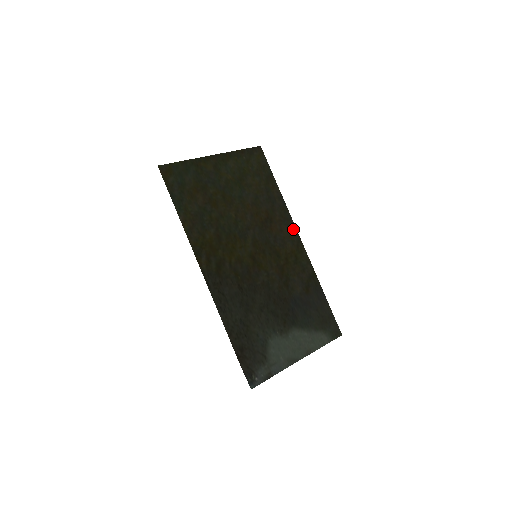
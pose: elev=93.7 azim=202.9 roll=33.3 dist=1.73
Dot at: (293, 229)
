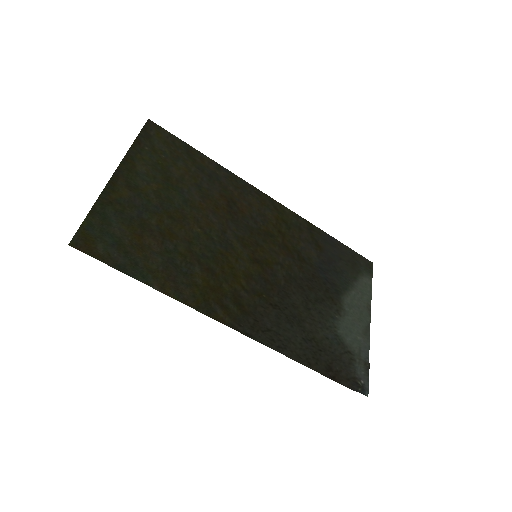
Dot at: (257, 193)
